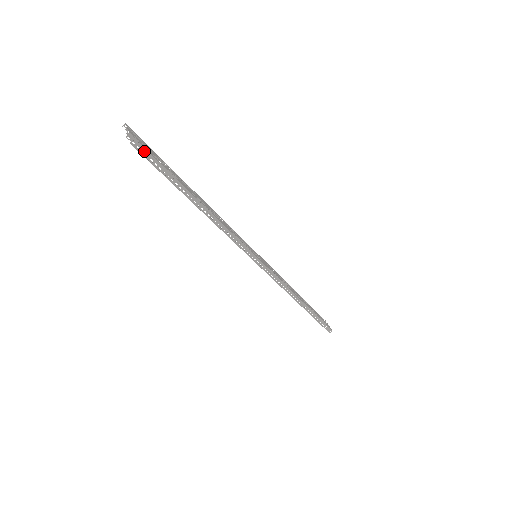
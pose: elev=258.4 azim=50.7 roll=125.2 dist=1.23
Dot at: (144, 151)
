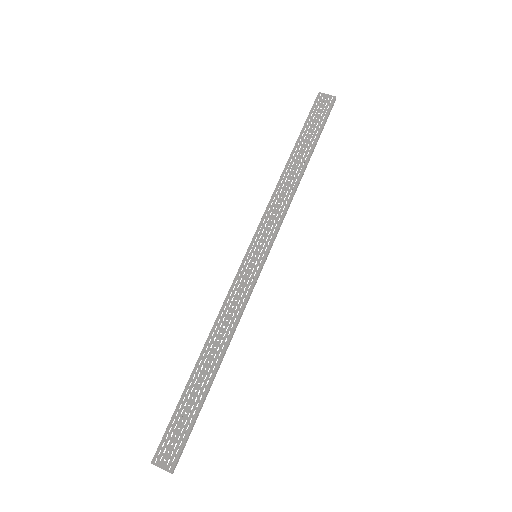
Dot at: (182, 450)
